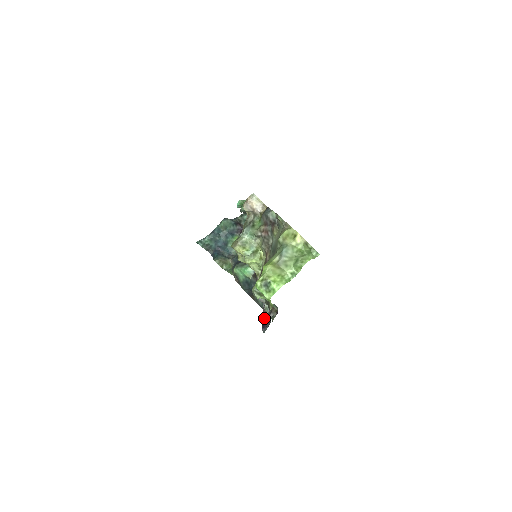
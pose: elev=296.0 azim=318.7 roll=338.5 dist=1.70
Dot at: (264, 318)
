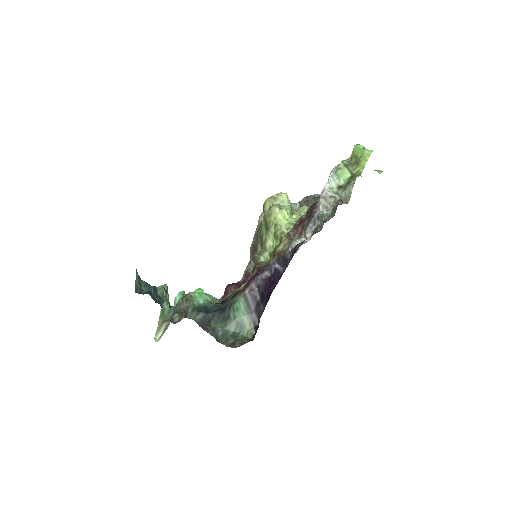
Dot at: (304, 240)
